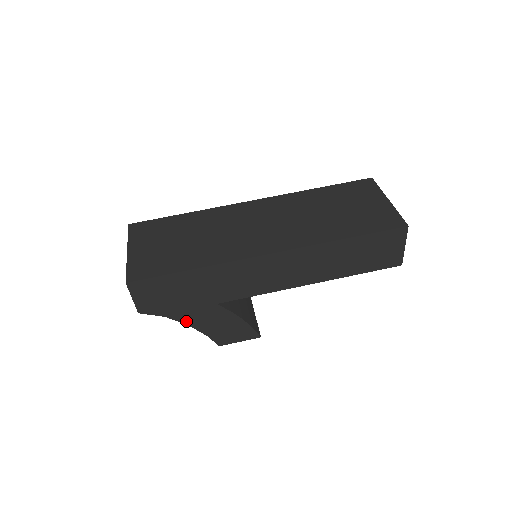
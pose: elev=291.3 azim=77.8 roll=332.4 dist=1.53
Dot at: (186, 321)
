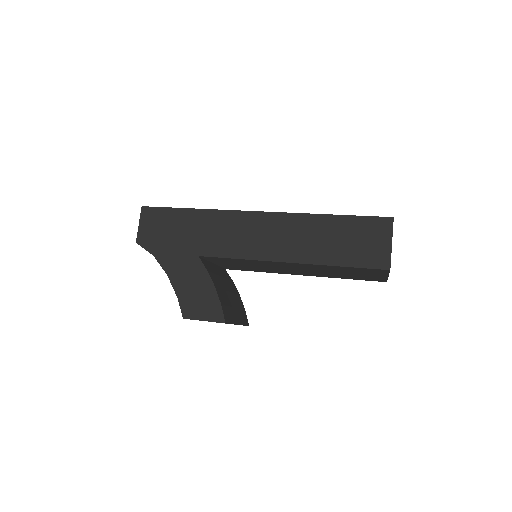
Dot at: (167, 268)
